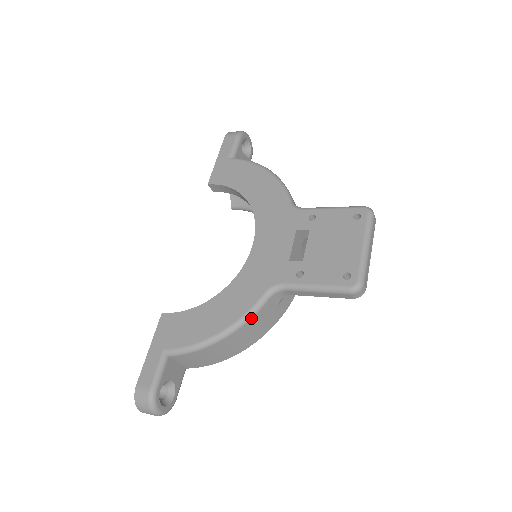
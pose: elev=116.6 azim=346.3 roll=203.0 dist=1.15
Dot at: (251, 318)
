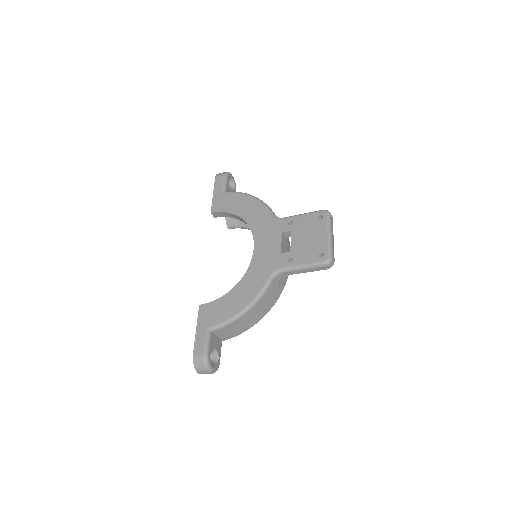
Dot at: (263, 295)
